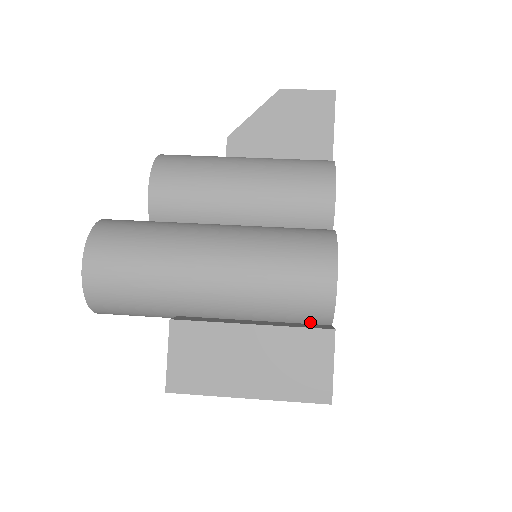
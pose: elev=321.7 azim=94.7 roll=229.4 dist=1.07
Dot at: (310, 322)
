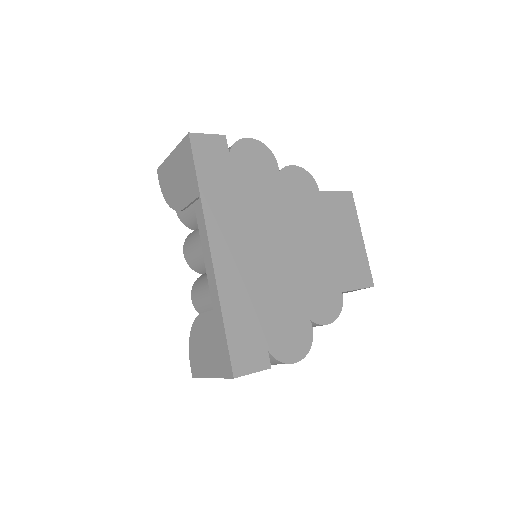
Dot at: occluded
